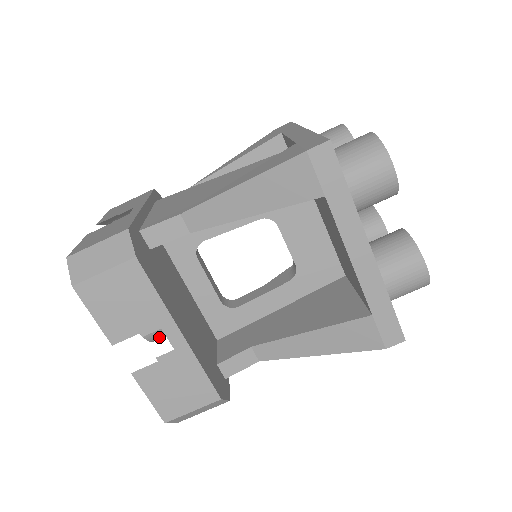
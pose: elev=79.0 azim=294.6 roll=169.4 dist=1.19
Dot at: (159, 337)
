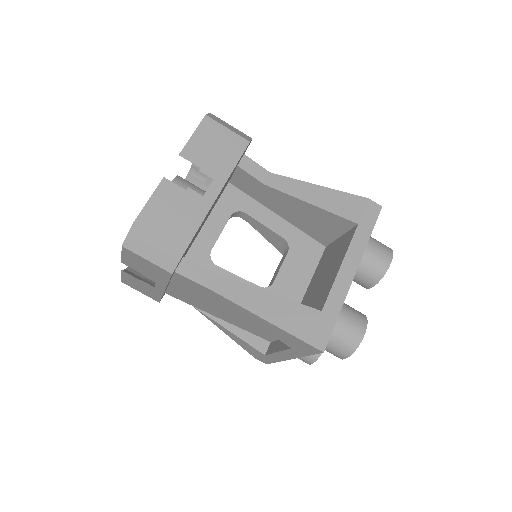
Dot at: occluded
